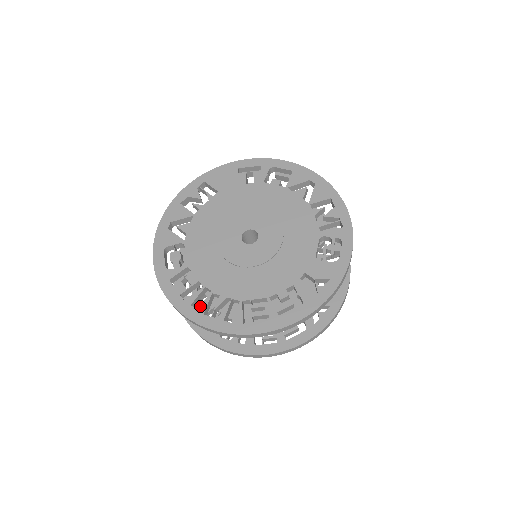
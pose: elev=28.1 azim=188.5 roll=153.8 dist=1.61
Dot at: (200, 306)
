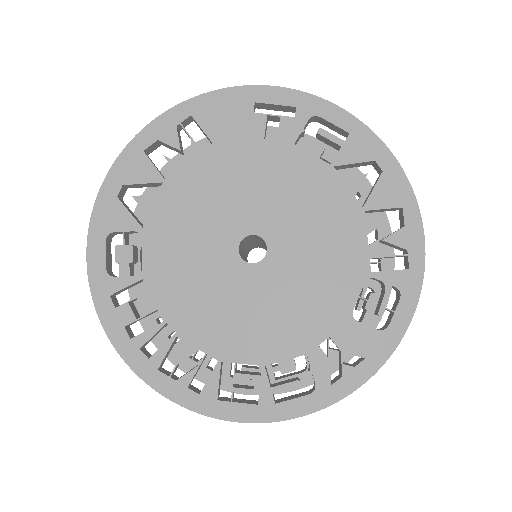
Dot at: (154, 354)
